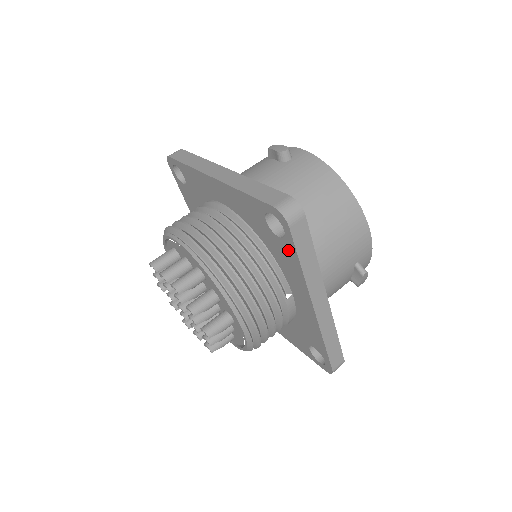
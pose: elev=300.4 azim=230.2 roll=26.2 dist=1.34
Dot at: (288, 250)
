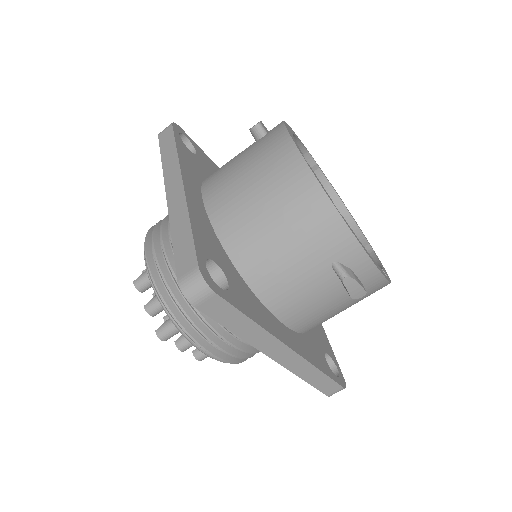
Dot at: occluded
